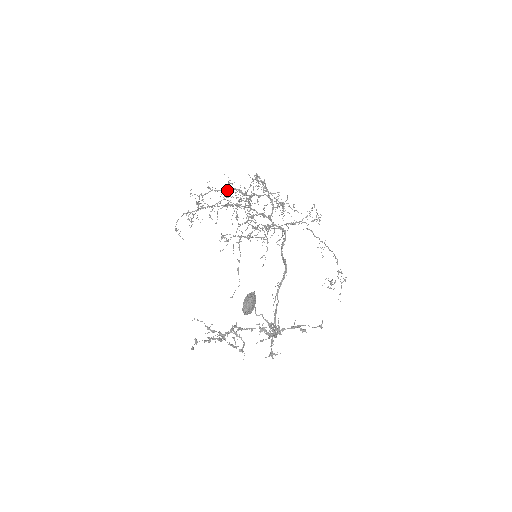
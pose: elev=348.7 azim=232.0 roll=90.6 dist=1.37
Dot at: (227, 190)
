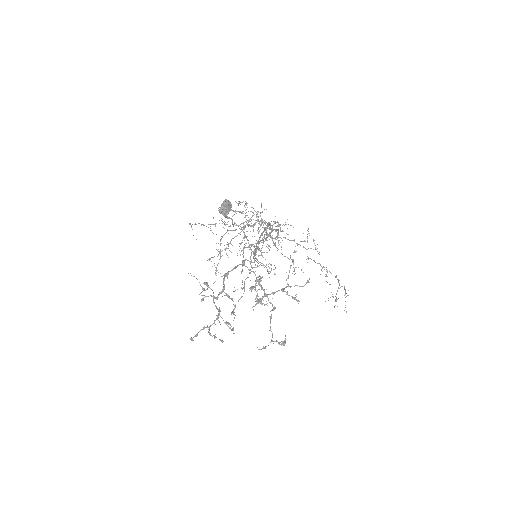
Dot at: occluded
